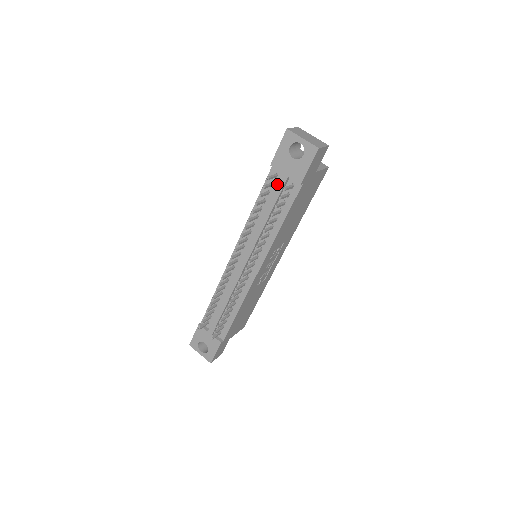
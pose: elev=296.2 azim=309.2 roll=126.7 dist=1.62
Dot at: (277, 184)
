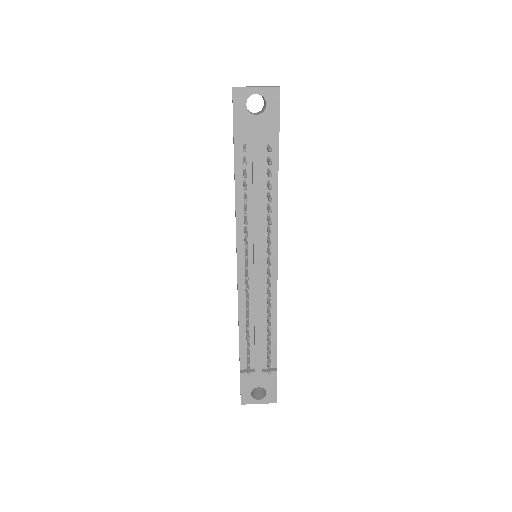
Dot at: (252, 155)
